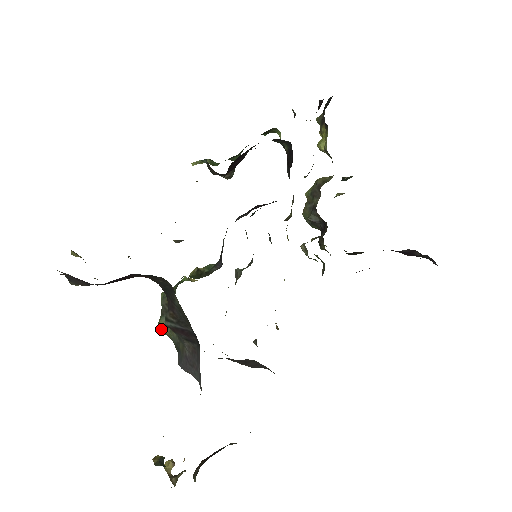
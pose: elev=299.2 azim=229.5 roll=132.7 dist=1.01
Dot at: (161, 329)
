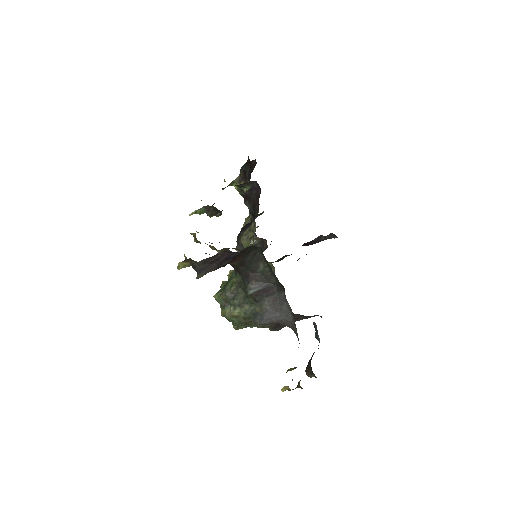
Dot at: (229, 315)
